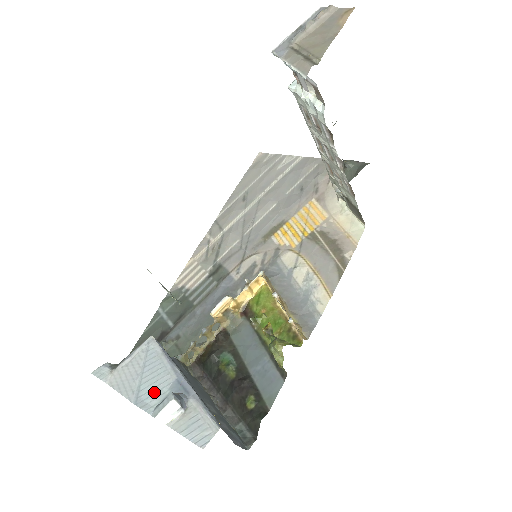
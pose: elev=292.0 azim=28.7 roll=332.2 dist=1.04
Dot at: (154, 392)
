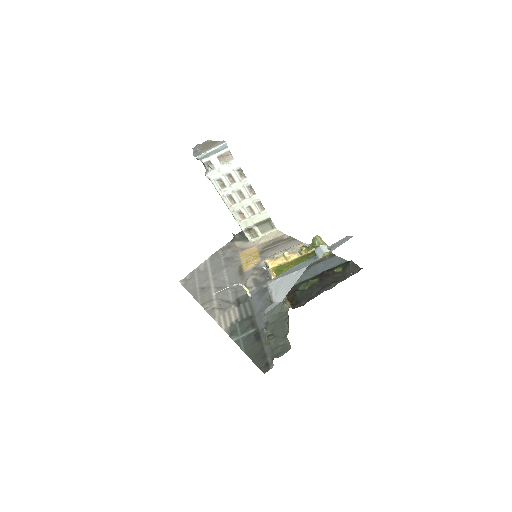
Dot at: (307, 264)
